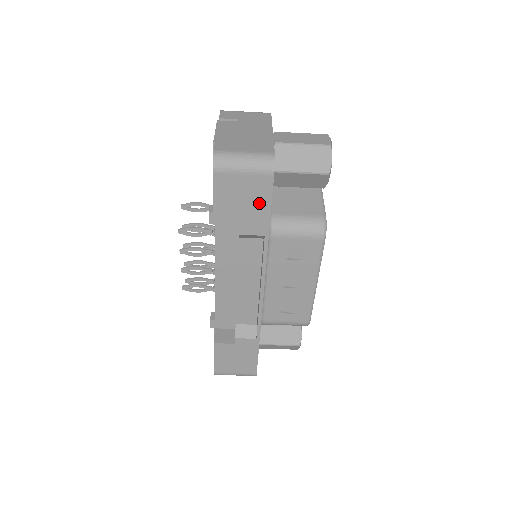
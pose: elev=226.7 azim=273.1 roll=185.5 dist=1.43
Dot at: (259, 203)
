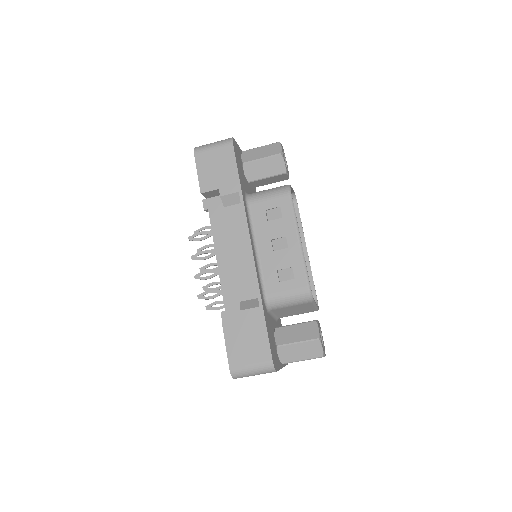
Dot at: (228, 167)
